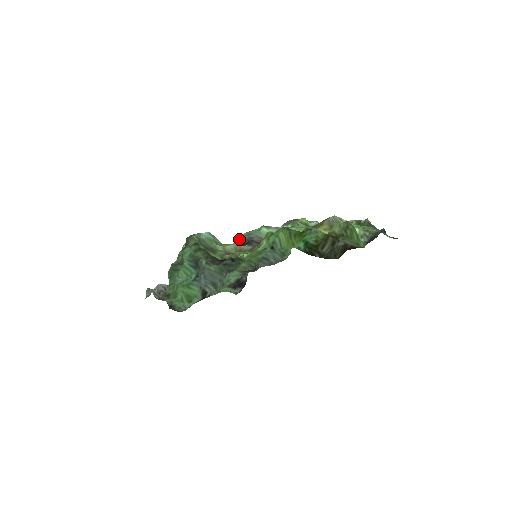
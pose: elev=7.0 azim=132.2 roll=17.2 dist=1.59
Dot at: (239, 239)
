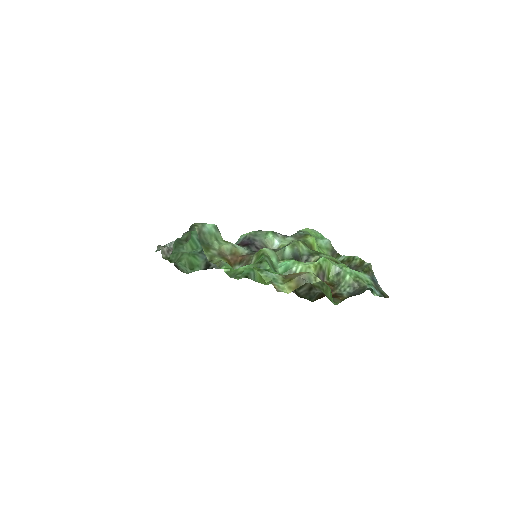
Dot at: (245, 235)
